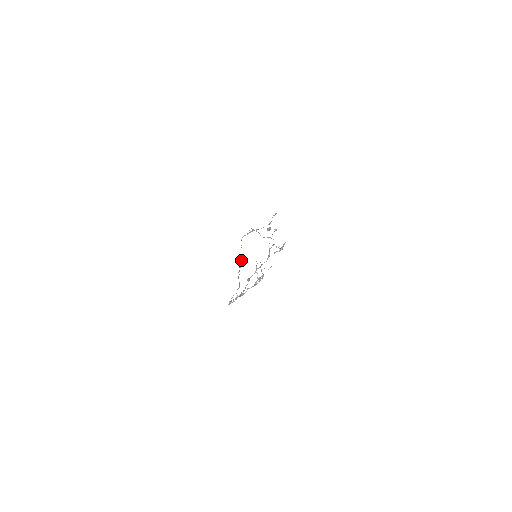
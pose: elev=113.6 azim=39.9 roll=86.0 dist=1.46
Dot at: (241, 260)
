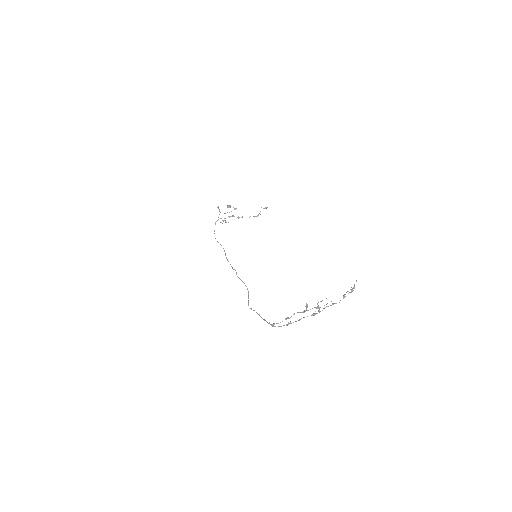
Dot at: occluded
